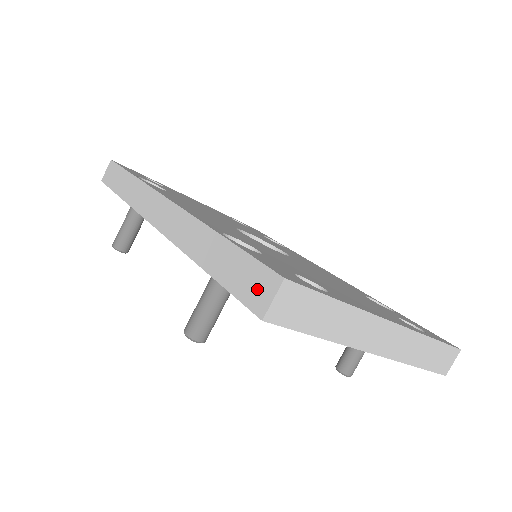
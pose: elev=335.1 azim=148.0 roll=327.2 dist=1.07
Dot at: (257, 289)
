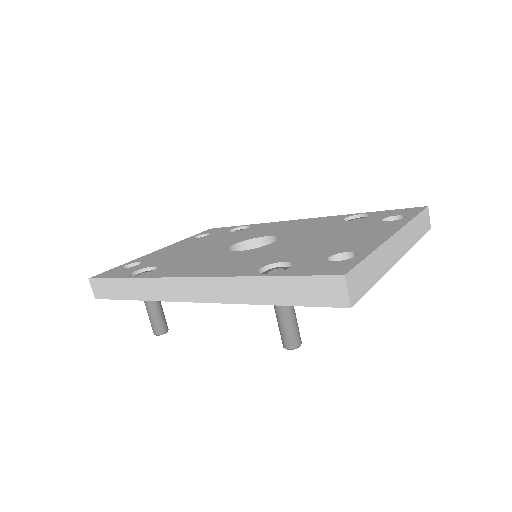
Dot at: (329, 293)
